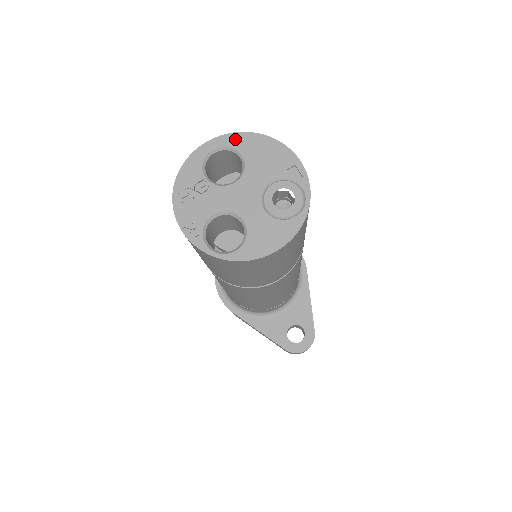
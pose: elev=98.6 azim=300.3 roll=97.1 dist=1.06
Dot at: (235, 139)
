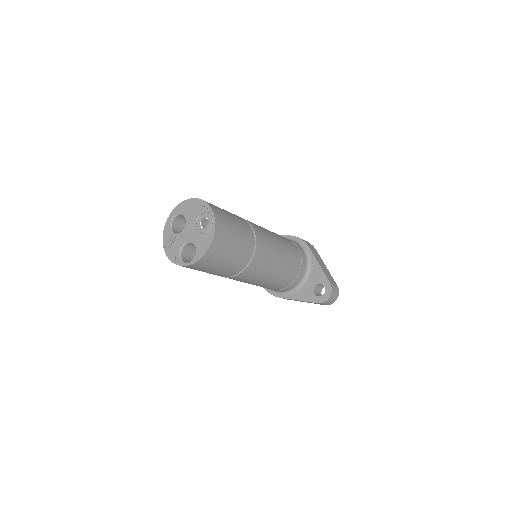
Dot at: (178, 209)
